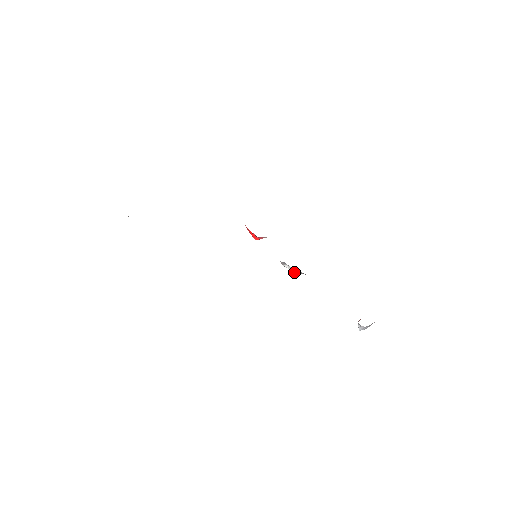
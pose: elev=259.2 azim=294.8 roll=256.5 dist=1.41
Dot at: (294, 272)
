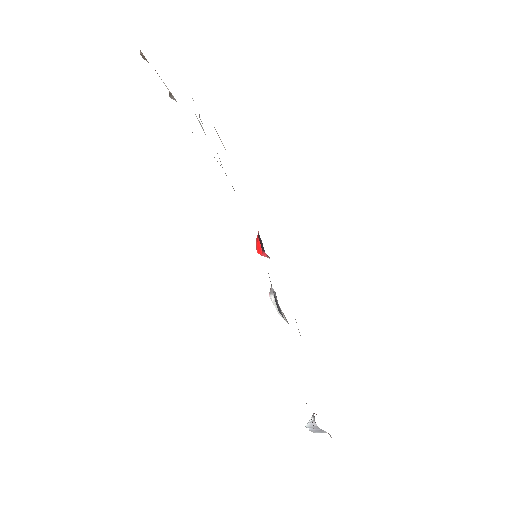
Dot at: (279, 307)
